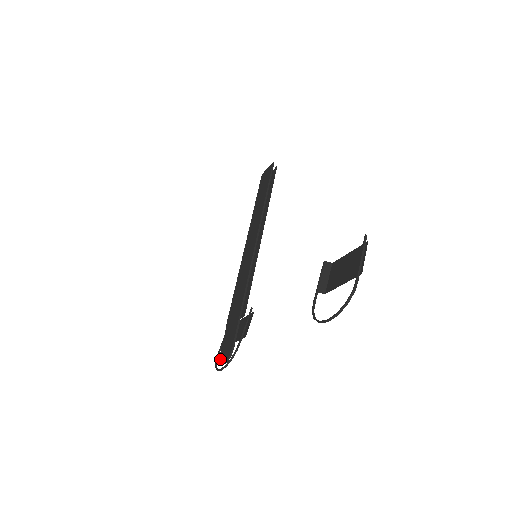
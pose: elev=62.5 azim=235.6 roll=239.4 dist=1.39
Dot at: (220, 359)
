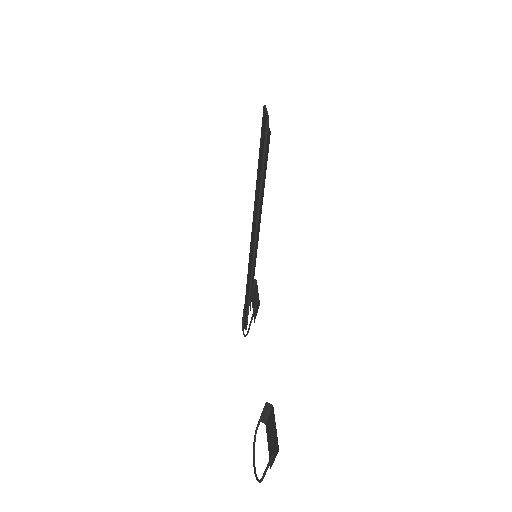
Dot at: occluded
